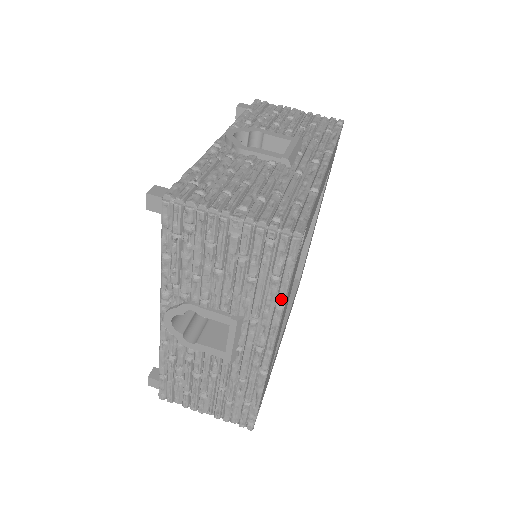
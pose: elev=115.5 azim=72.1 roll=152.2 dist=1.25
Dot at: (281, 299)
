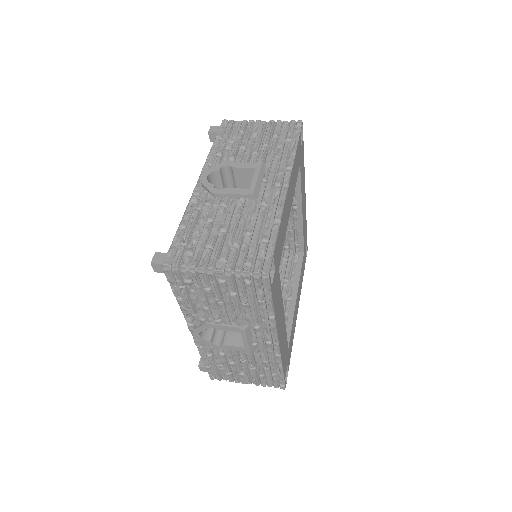
Dot at: (270, 313)
